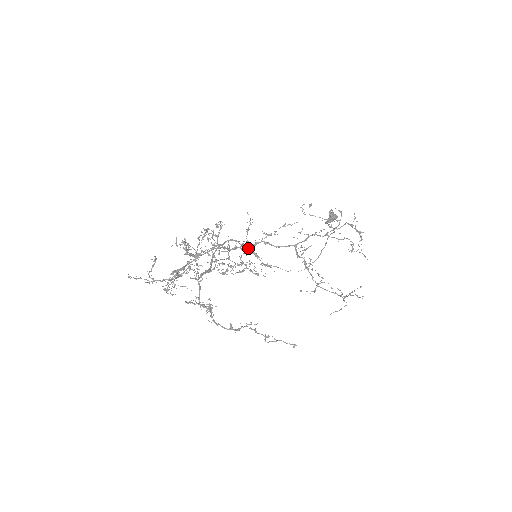
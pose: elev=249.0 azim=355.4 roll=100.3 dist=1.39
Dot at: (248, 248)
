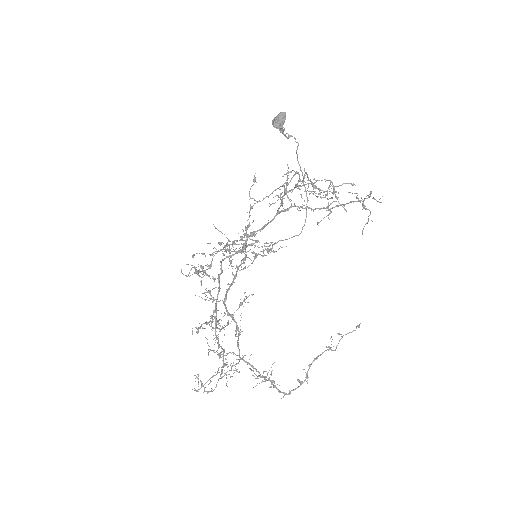
Dot at: (243, 259)
